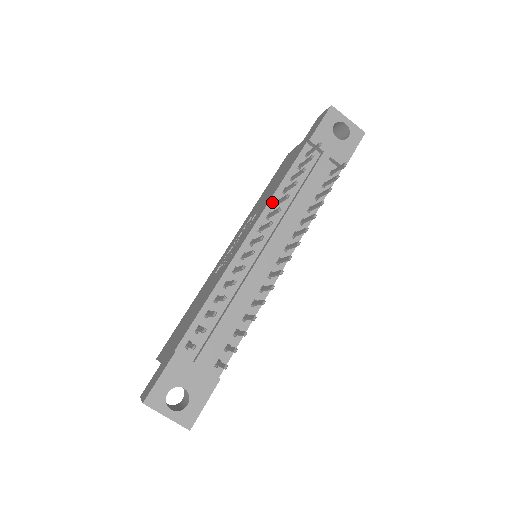
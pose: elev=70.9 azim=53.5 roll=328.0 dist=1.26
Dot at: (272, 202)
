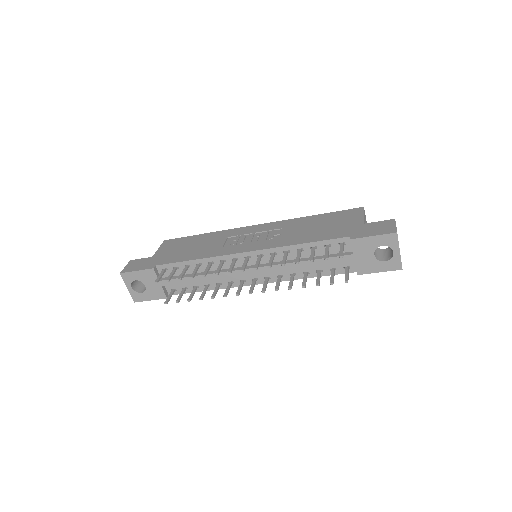
Dot at: (284, 248)
